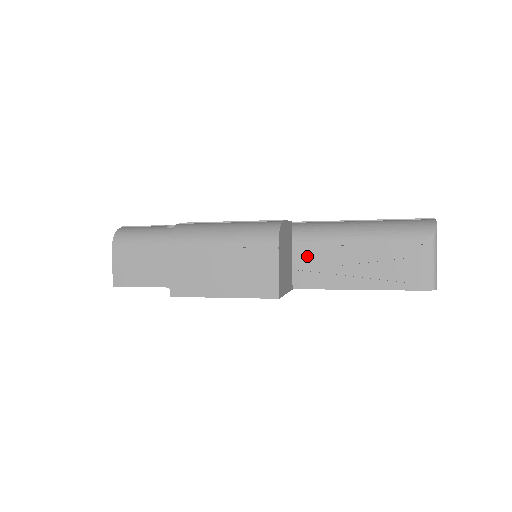
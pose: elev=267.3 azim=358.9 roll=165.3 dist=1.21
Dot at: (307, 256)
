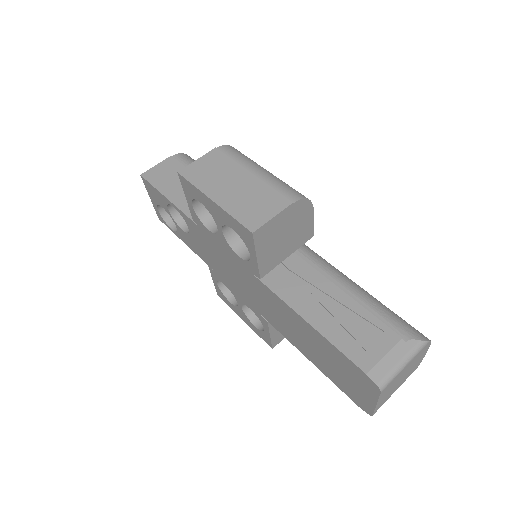
Dot at: (298, 269)
